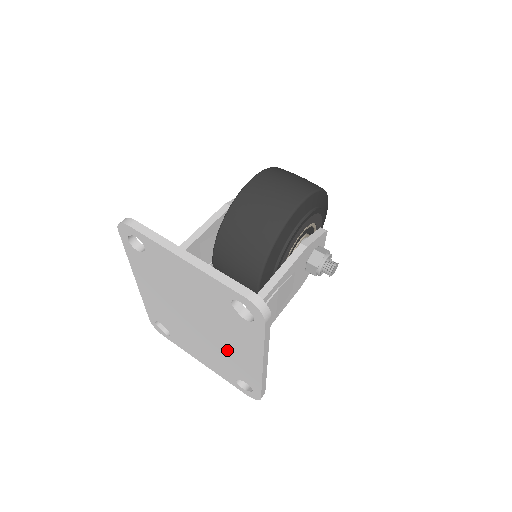
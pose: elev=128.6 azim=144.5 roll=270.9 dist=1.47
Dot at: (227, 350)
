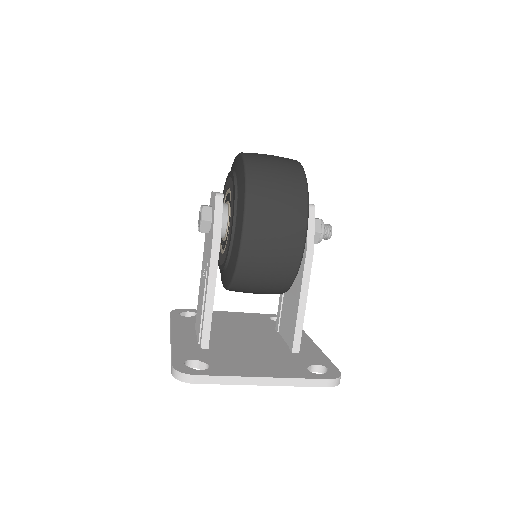
Dot at: occluded
